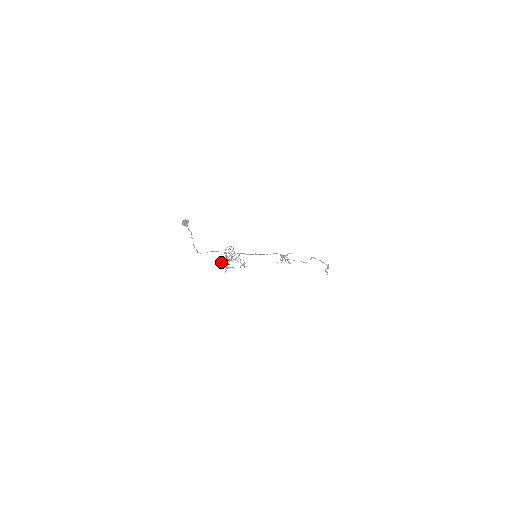
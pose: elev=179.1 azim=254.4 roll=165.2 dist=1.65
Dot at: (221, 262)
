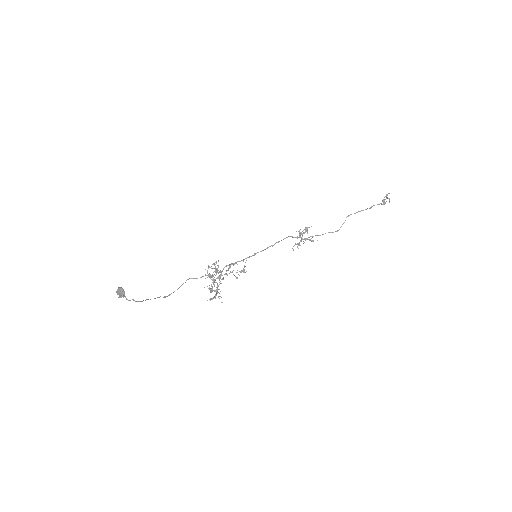
Dot at: occluded
